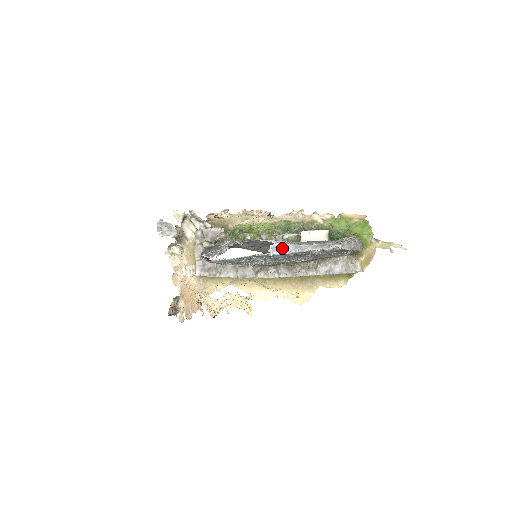
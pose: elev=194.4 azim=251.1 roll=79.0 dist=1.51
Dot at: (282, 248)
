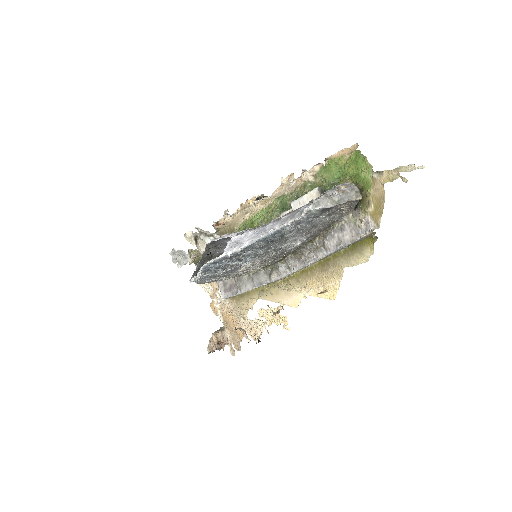
Dot at: (242, 240)
